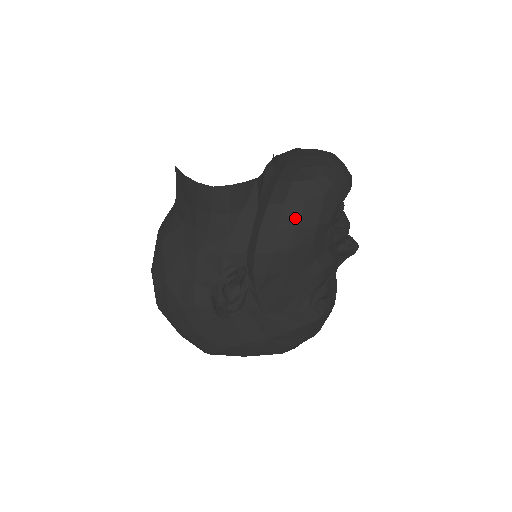
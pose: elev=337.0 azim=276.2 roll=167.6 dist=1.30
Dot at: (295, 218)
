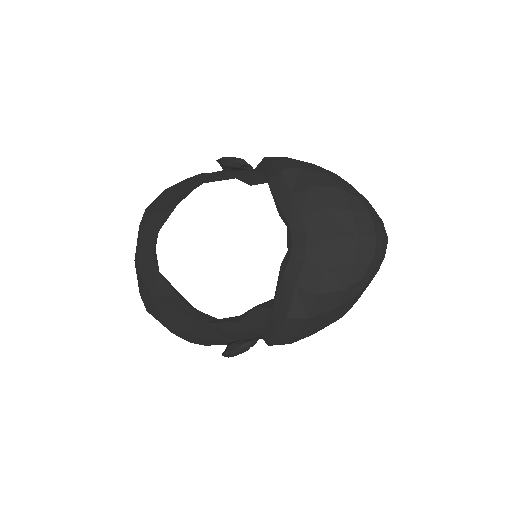
Dot at: (319, 324)
